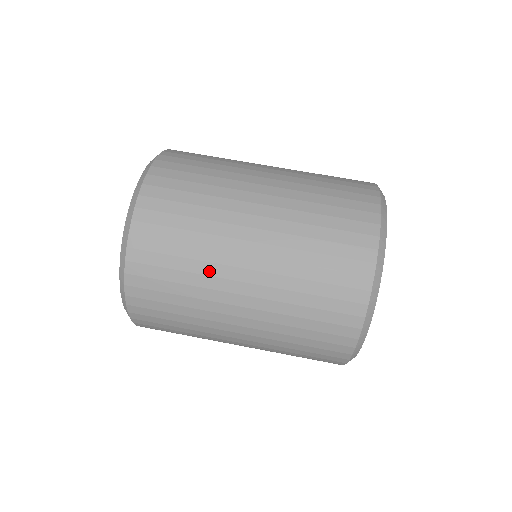
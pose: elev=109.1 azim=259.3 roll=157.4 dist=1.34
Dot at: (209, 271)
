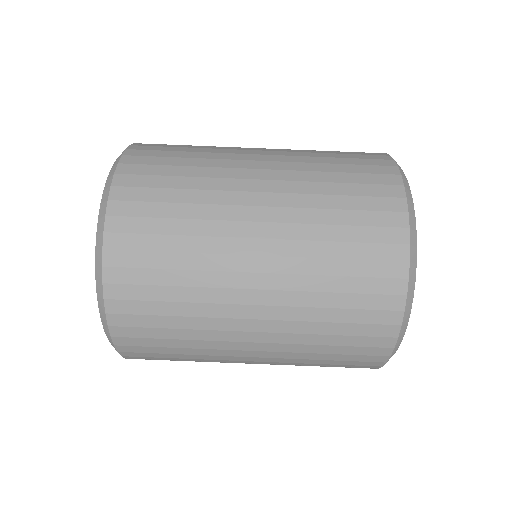
Dot at: occluded
